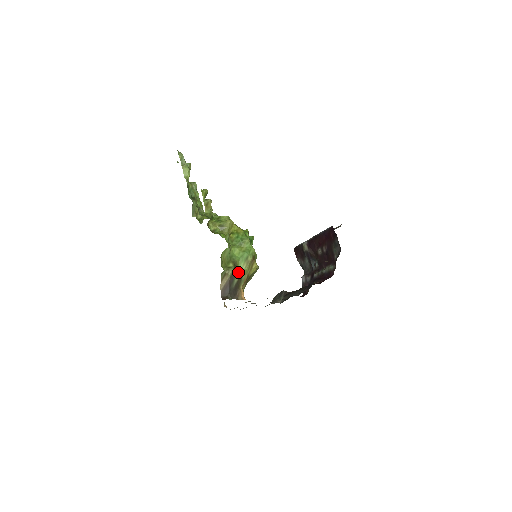
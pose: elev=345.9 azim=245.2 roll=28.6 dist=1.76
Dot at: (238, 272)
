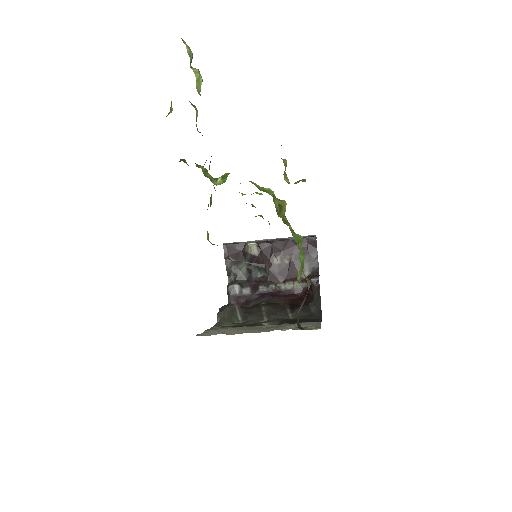
Dot at: occluded
